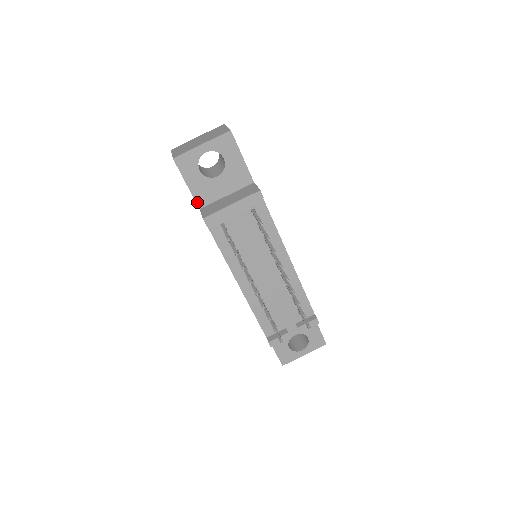
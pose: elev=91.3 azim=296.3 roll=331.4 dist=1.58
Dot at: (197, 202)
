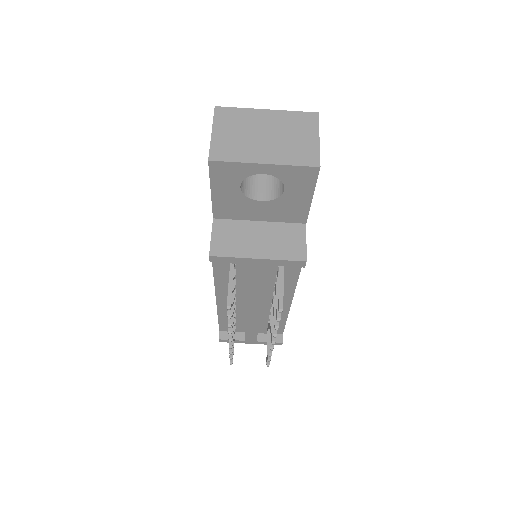
Dot at: (214, 211)
